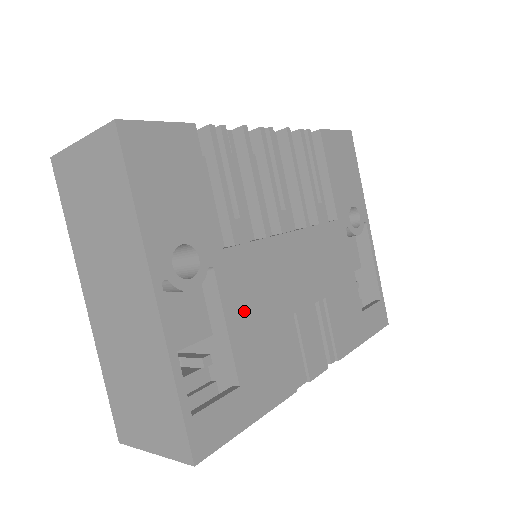
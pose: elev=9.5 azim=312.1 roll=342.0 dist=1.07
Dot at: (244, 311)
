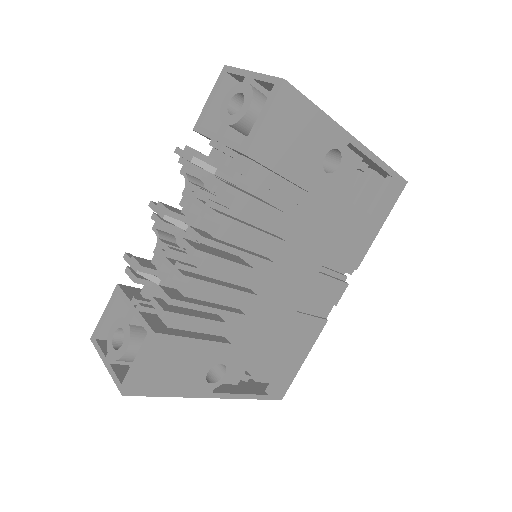
Dot at: (267, 342)
